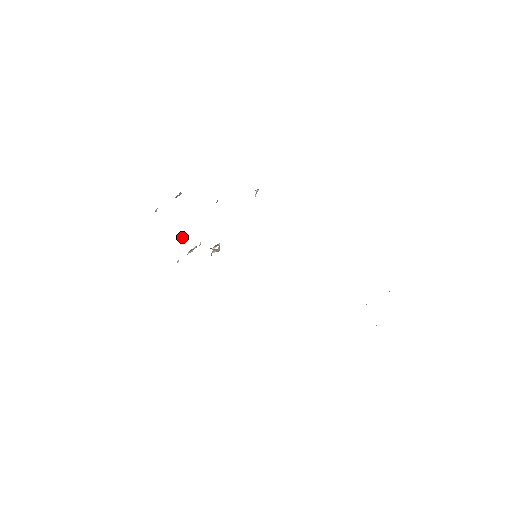
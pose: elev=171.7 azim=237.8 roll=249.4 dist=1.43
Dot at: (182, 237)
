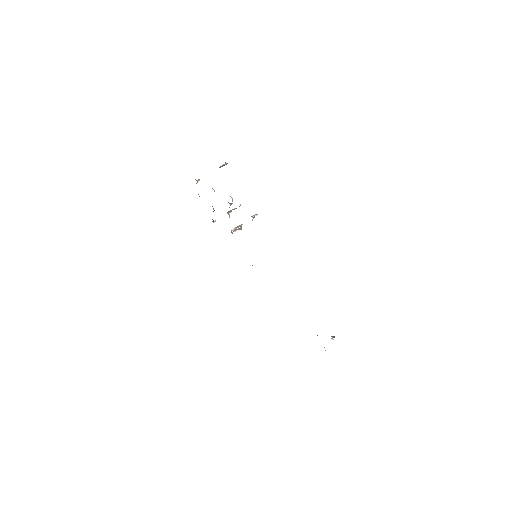
Dot at: (214, 210)
